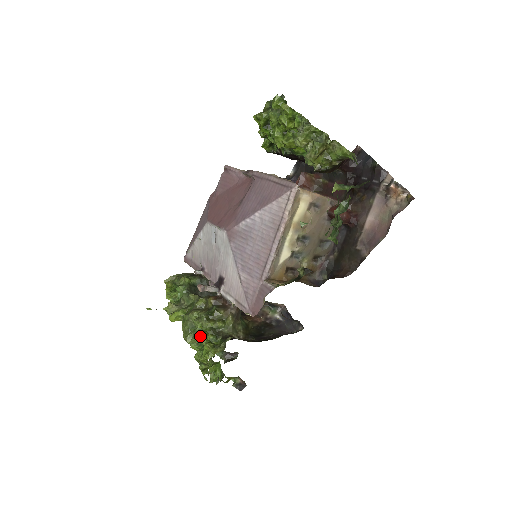
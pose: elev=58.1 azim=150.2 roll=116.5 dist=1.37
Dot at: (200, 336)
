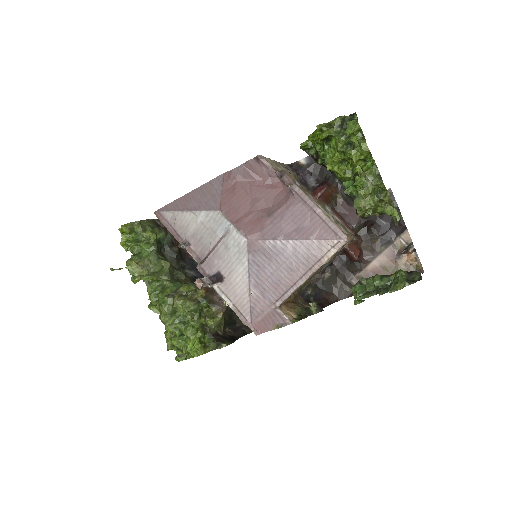
Dot at: (188, 330)
